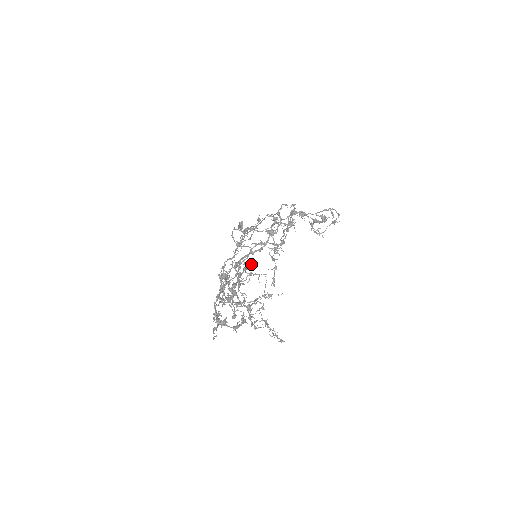
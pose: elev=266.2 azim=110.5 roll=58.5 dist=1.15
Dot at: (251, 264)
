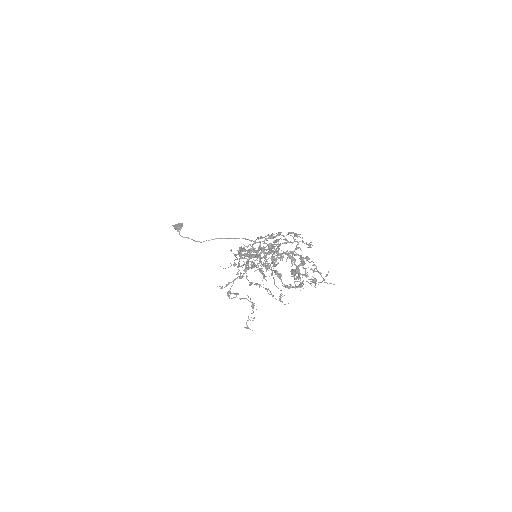
Dot at: occluded
